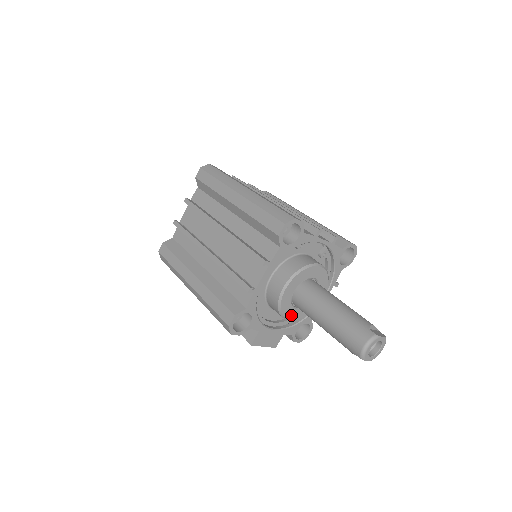
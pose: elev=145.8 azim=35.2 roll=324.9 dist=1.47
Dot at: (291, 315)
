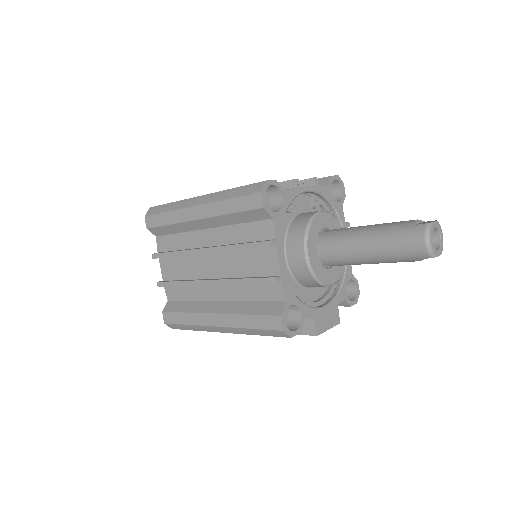
Dot at: (331, 278)
